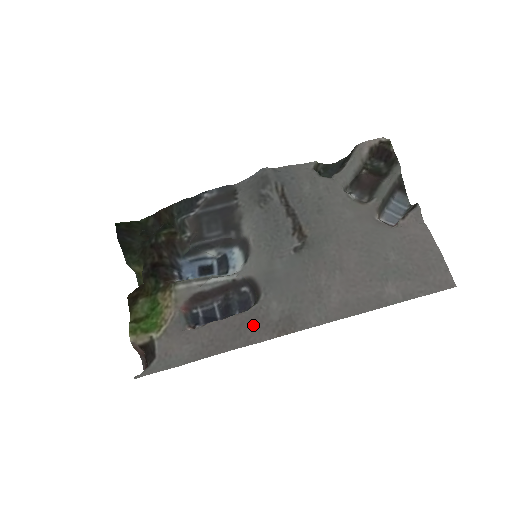
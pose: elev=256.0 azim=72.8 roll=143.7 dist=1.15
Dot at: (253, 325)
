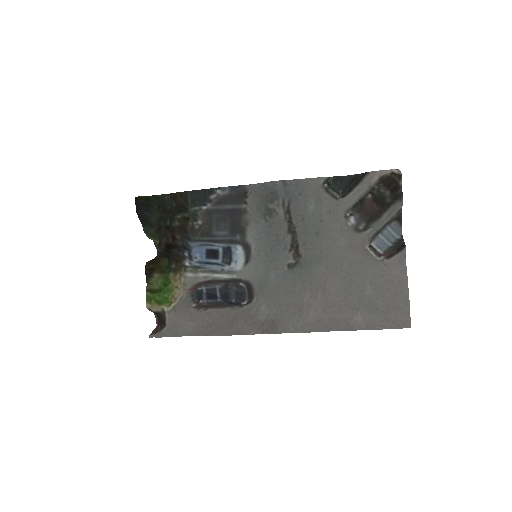
Dot at: (244, 320)
